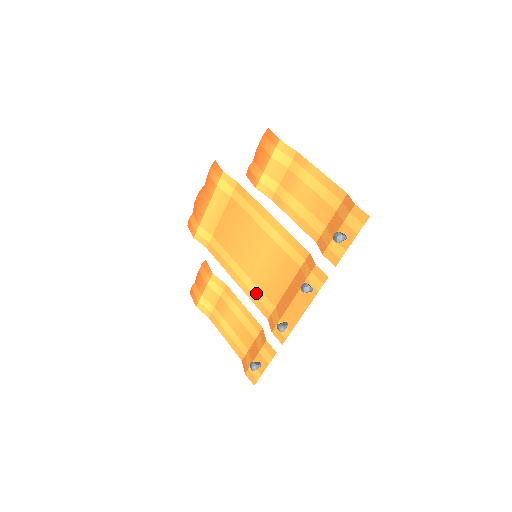
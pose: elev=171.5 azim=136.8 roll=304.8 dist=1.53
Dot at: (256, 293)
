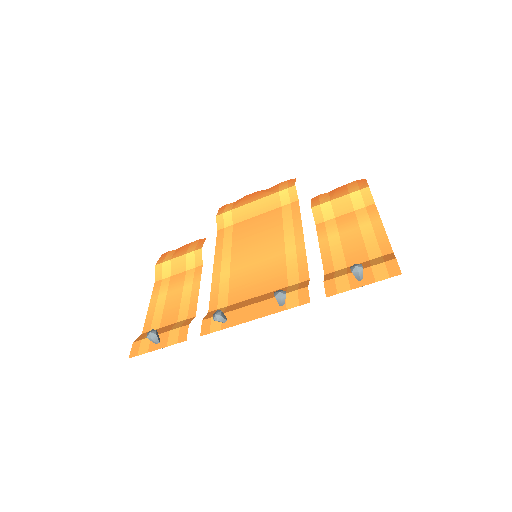
Dot at: (222, 285)
